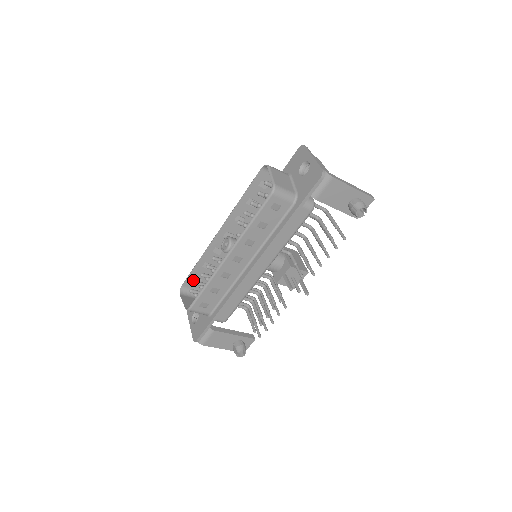
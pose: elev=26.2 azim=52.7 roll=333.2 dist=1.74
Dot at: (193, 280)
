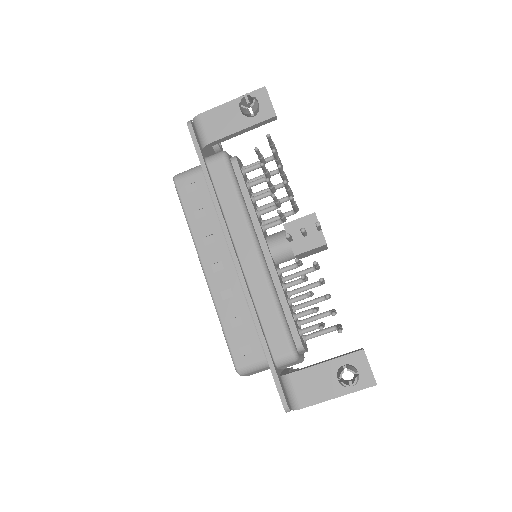
Dot at: occluded
